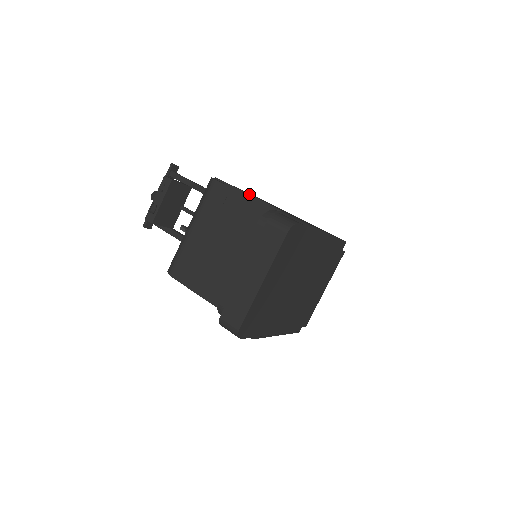
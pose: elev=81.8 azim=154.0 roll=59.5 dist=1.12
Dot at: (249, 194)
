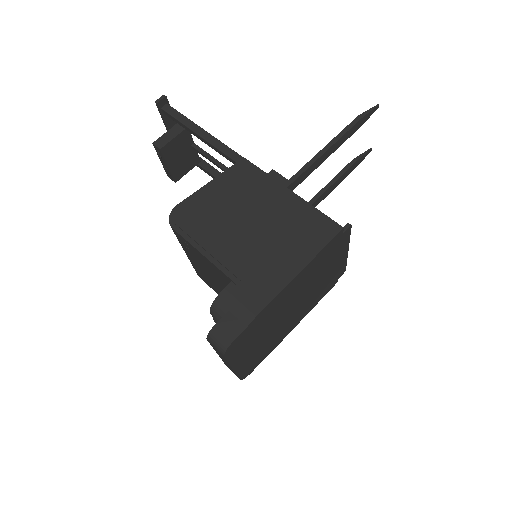
Dot at: (203, 248)
